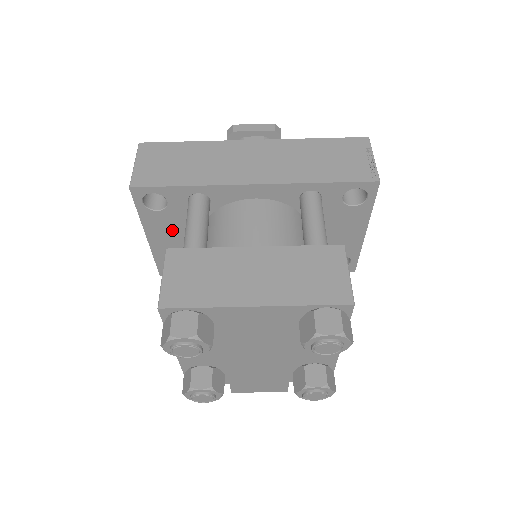
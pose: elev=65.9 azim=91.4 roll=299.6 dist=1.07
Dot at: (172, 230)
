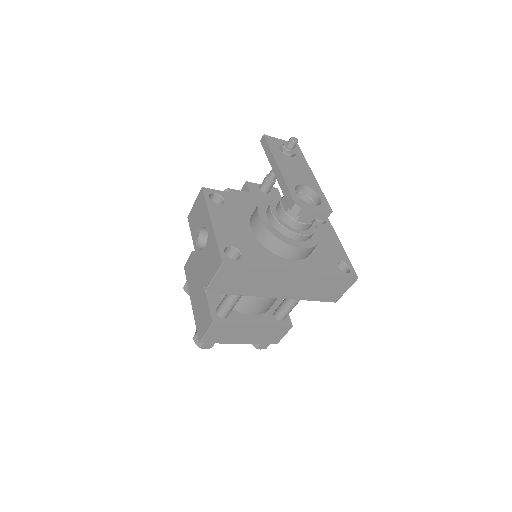
Dot at: occluded
